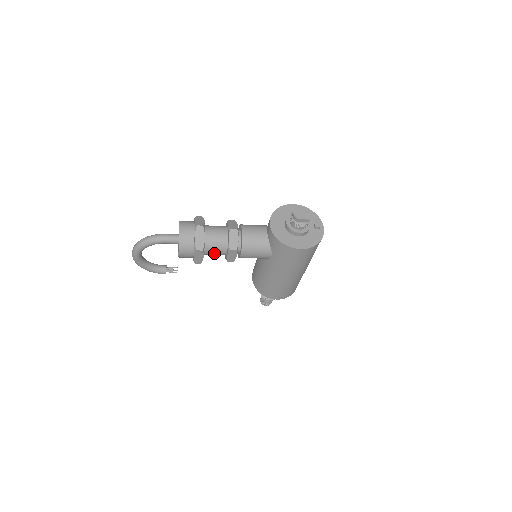
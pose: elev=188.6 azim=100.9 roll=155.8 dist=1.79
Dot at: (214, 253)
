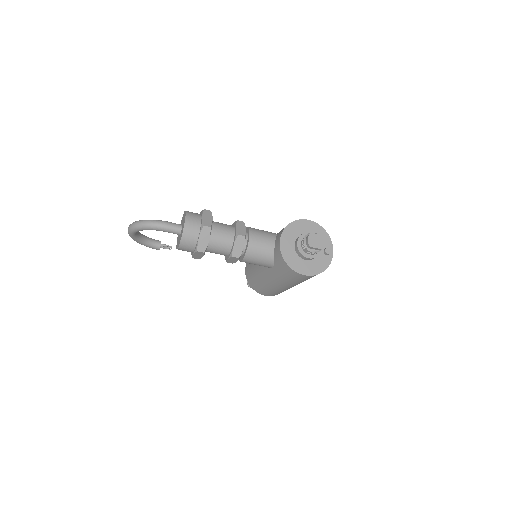
Dot at: (215, 253)
